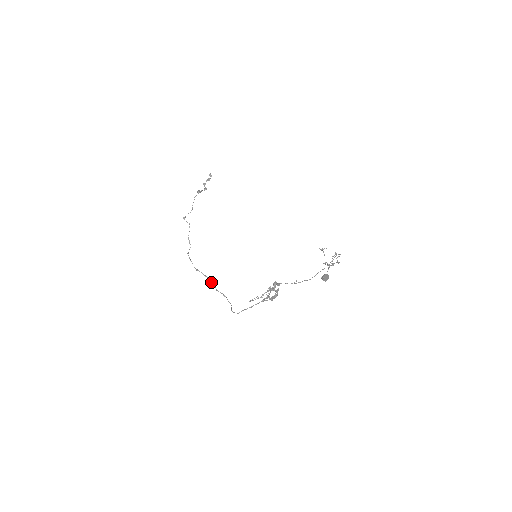
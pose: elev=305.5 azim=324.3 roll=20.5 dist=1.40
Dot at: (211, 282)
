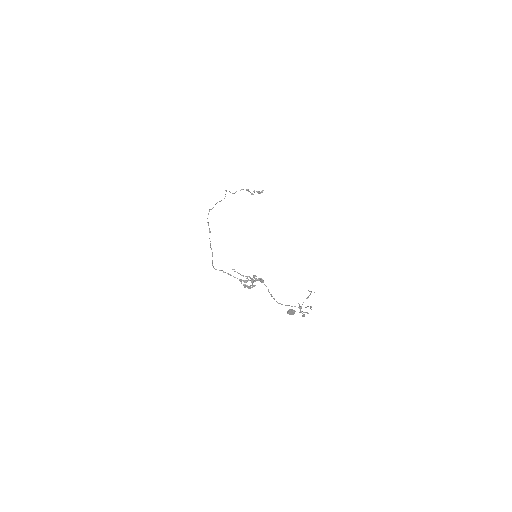
Dot at: occluded
